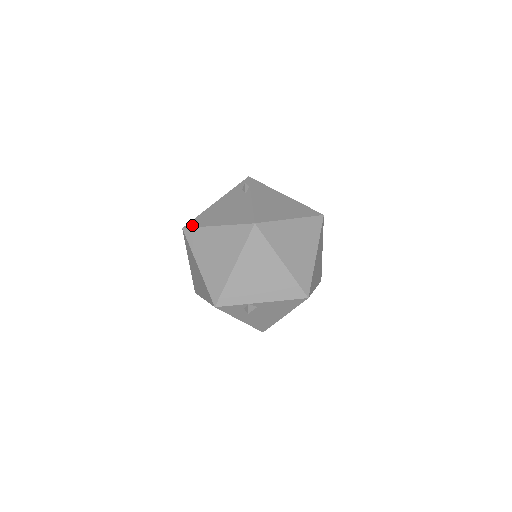
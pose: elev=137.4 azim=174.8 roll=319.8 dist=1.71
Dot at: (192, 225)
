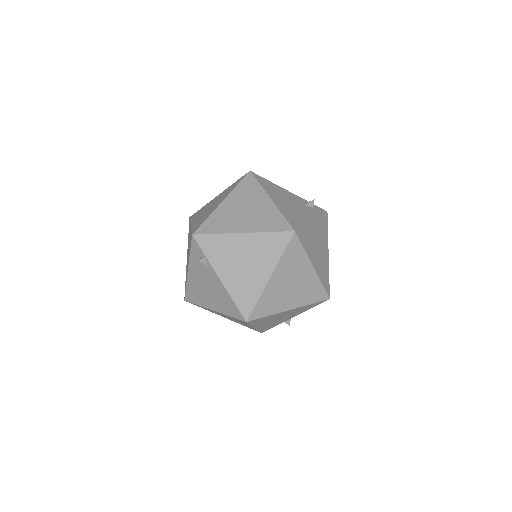
Dot at: (190, 301)
